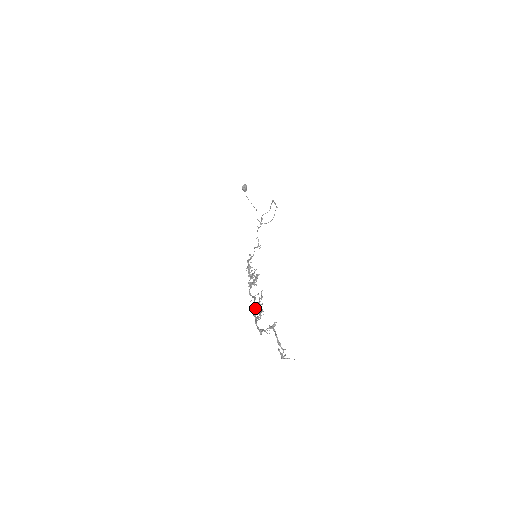
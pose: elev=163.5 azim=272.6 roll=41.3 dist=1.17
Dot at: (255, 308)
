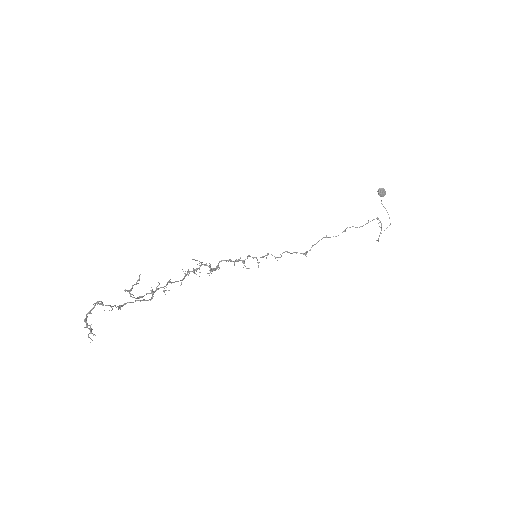
Dot at: (156, 290)
